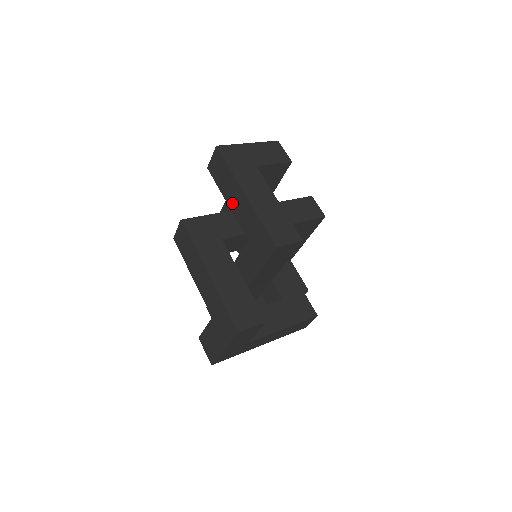
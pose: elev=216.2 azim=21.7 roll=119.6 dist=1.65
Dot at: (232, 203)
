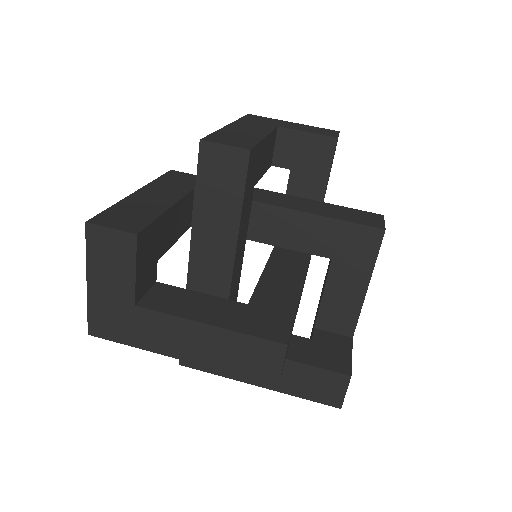
Dot at: occluded
